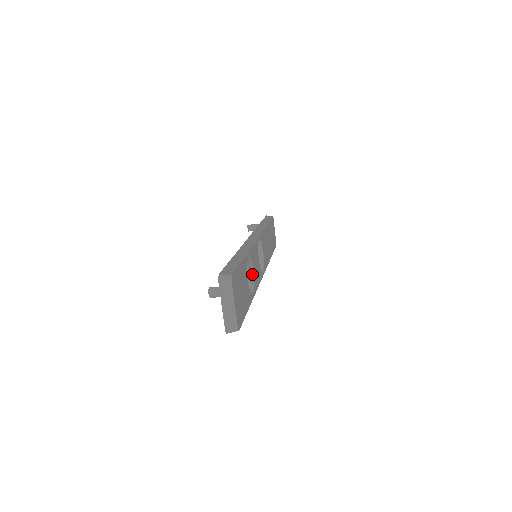
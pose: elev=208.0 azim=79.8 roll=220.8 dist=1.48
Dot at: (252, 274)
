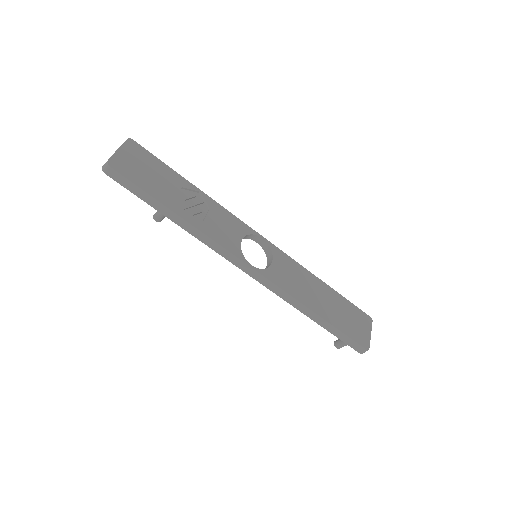
Dot at: (201, 212)
